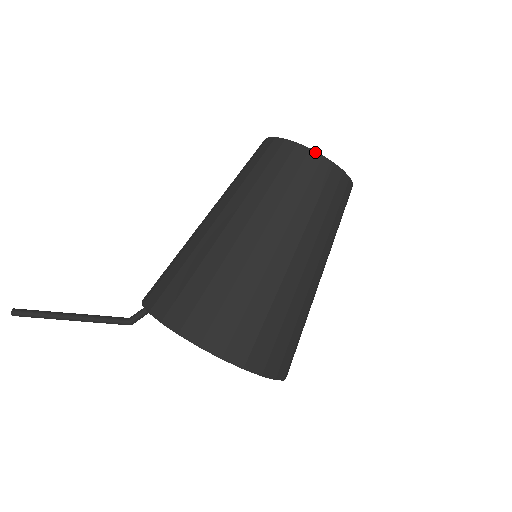
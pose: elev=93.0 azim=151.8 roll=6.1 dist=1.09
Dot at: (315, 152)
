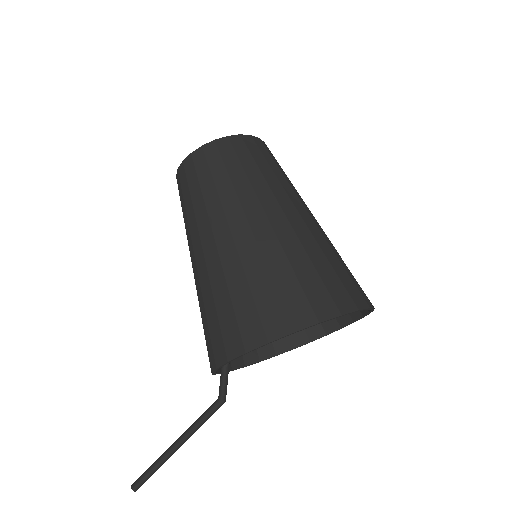
Dot at: (207, 144)
